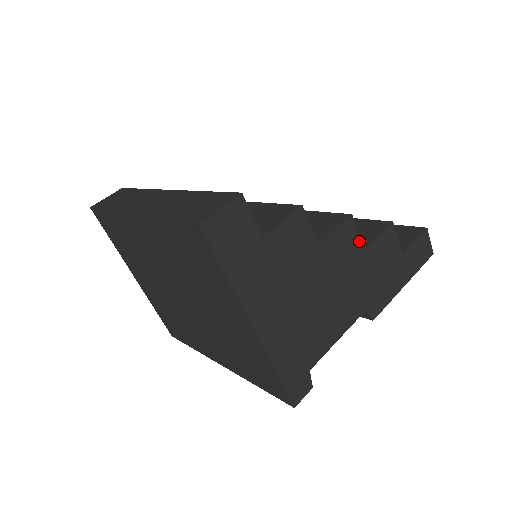
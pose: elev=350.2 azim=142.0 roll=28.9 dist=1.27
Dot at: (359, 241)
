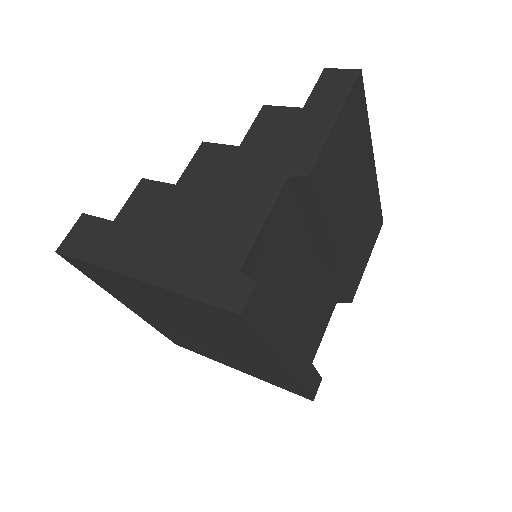
Dot at: (227, 147)
